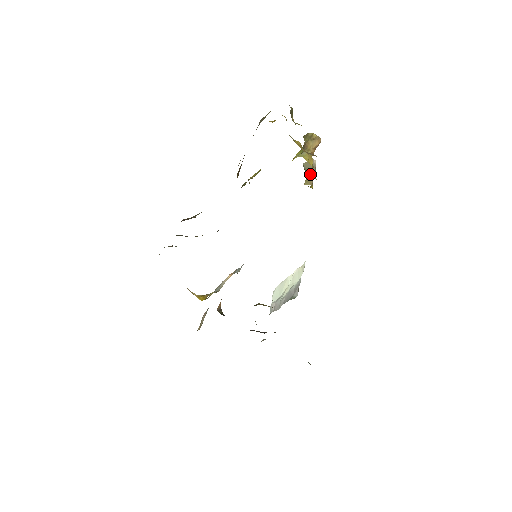
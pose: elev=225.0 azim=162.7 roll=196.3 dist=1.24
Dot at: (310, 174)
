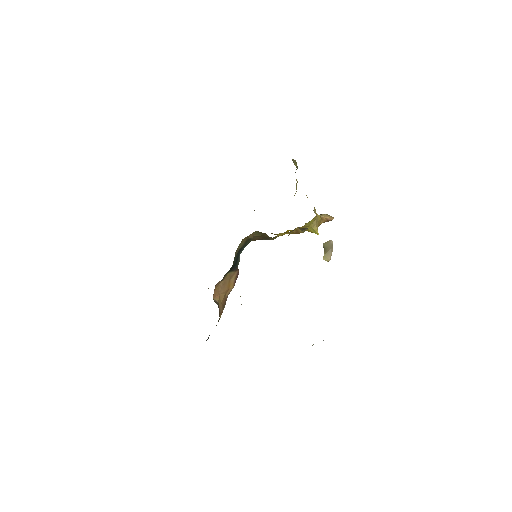
Dot at: (328, 251)
